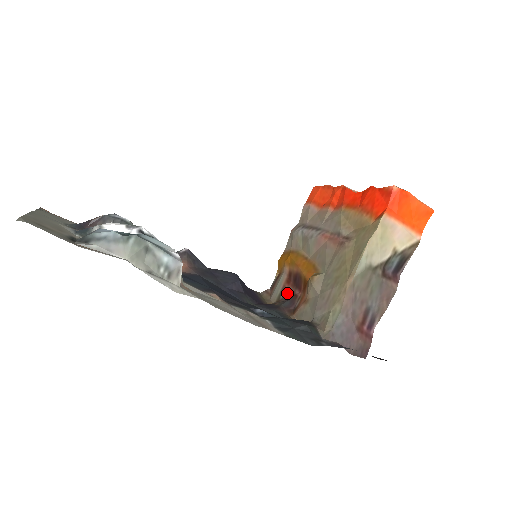
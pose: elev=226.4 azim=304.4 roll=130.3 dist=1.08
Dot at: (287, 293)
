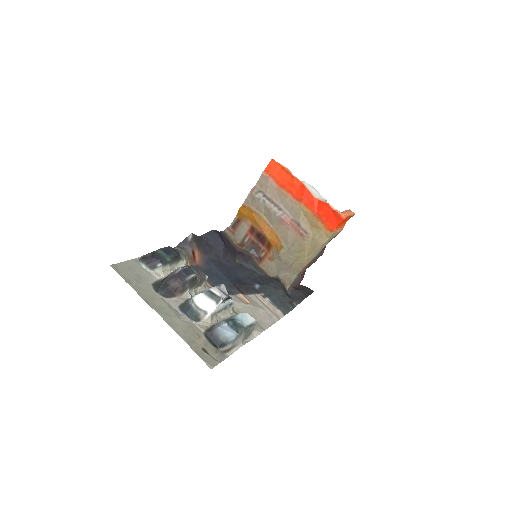
Dot at: (251, 241)
